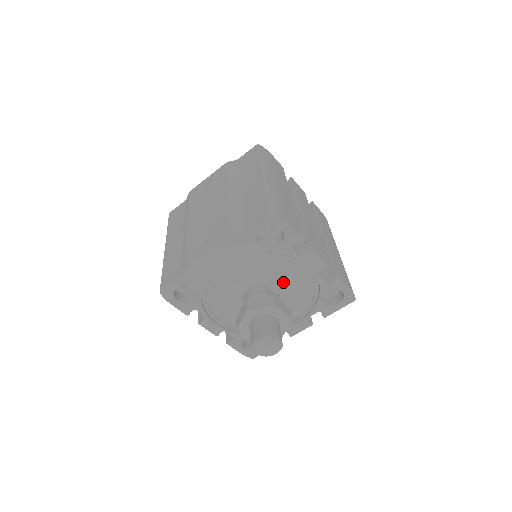
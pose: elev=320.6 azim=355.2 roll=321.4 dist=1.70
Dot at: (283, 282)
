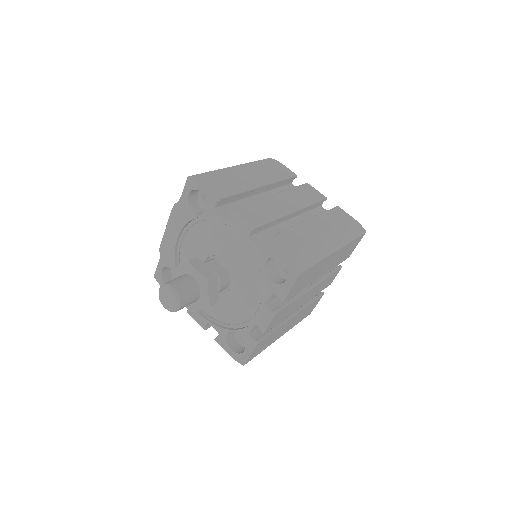
Dot at: (227, 254)
